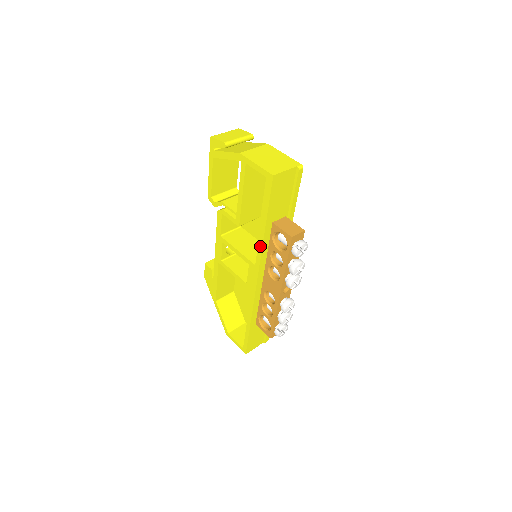
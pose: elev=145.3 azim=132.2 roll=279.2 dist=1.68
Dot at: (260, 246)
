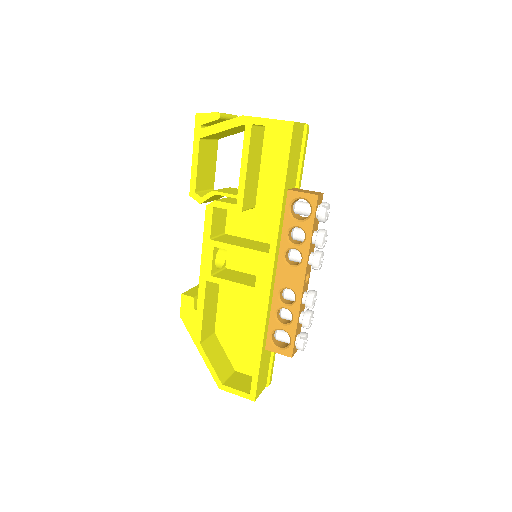
Dot at: (276, 222)
